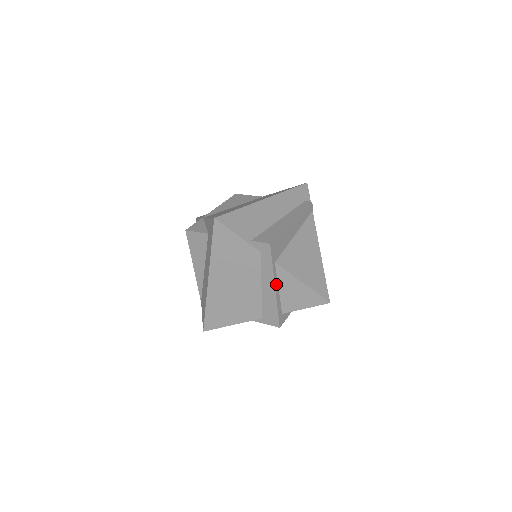
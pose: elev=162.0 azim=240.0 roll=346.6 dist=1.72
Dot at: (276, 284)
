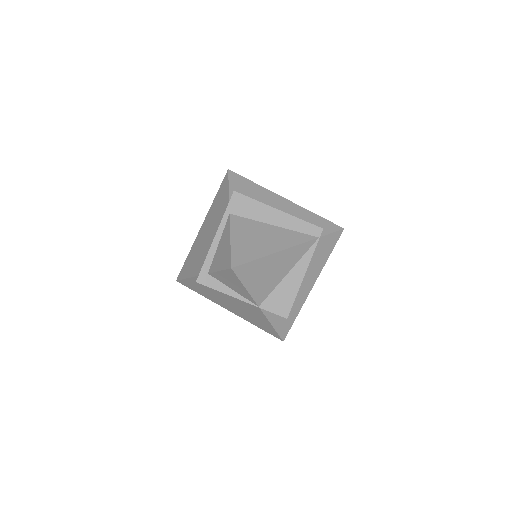
Dot at: (219, 235)
